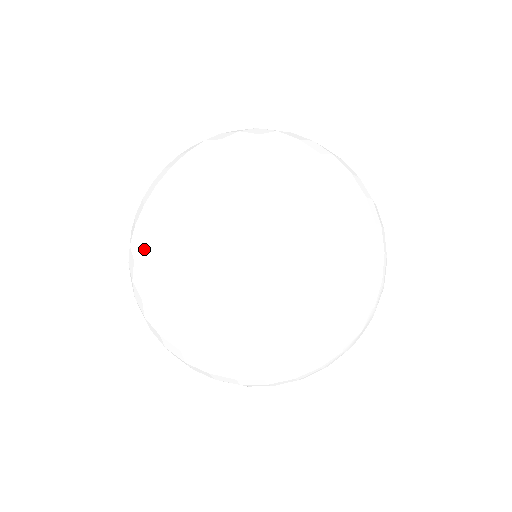
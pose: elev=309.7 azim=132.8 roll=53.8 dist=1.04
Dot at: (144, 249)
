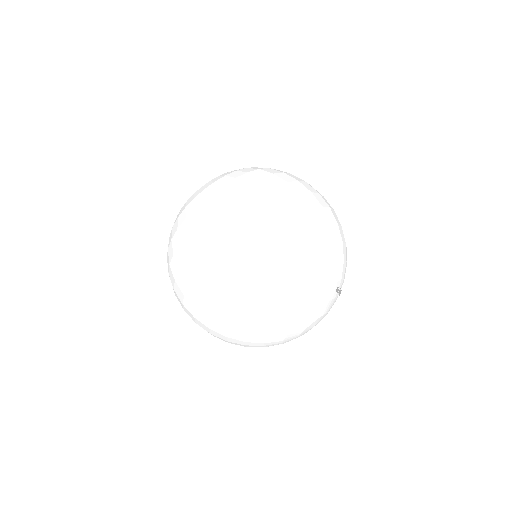
Dot at: occluded
